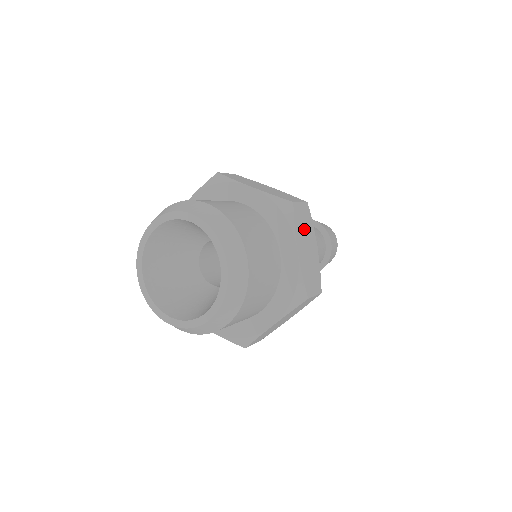
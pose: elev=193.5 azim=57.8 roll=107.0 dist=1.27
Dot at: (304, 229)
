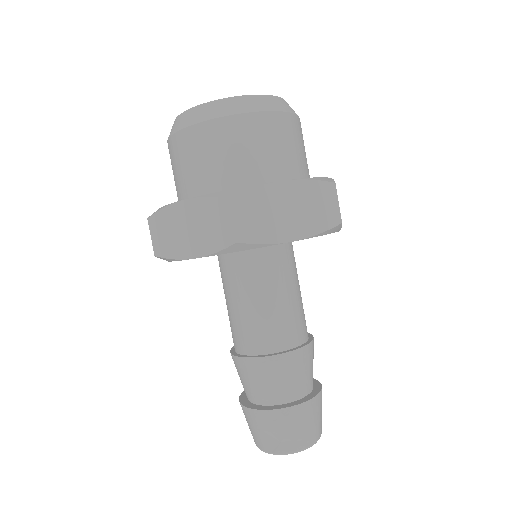
Dot at: occluded
